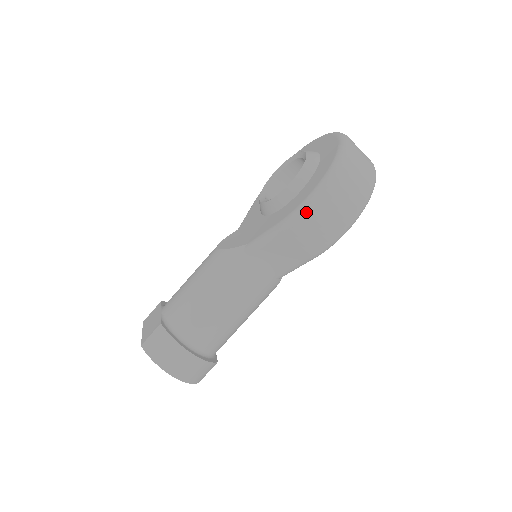
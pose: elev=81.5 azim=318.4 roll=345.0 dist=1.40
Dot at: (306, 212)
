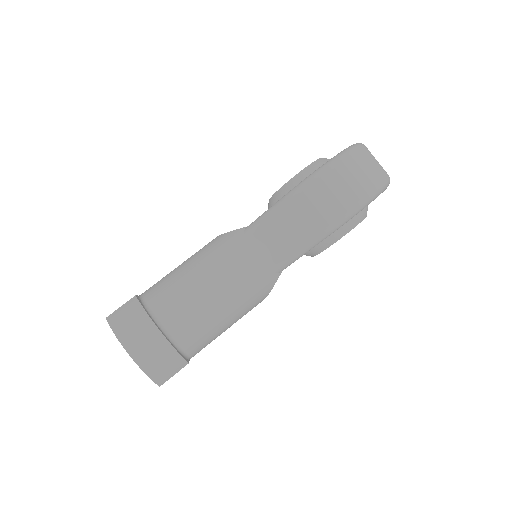
Dot at: (313, 181)
